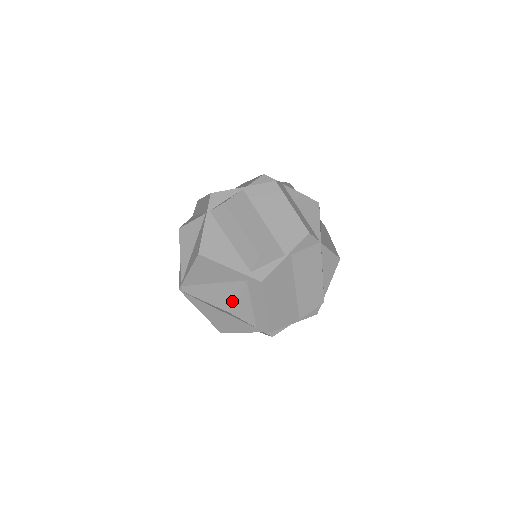
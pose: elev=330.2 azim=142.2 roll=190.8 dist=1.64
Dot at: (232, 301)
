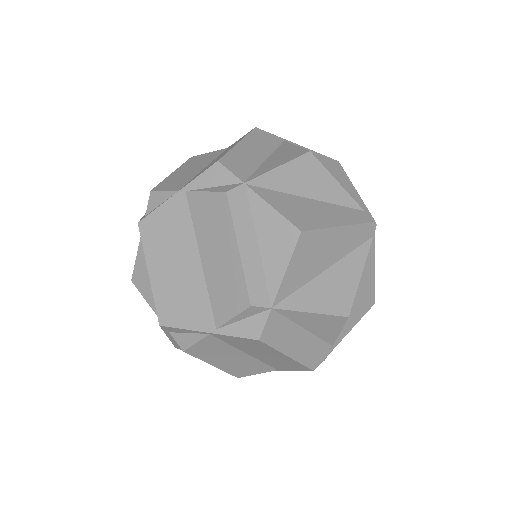
Dot at: (136, 264)
